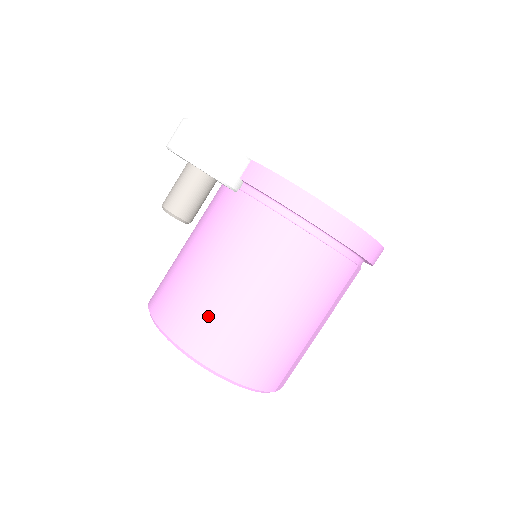
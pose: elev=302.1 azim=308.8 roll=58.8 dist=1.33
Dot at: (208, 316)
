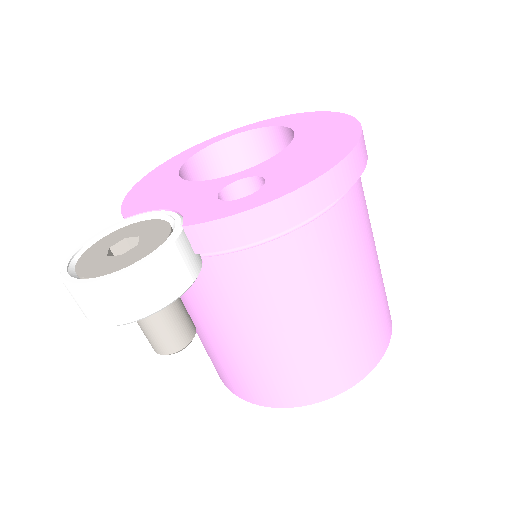
Dot at: (314, 366)
